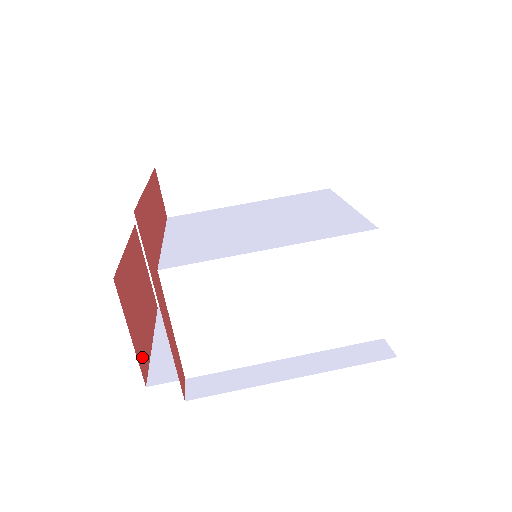
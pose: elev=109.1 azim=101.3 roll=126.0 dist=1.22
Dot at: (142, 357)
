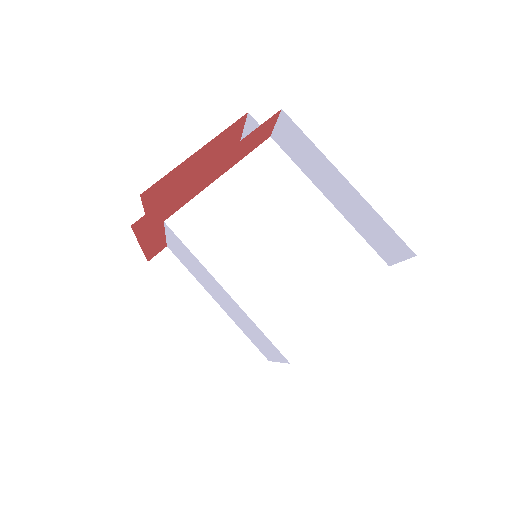
Dot at: occluded
